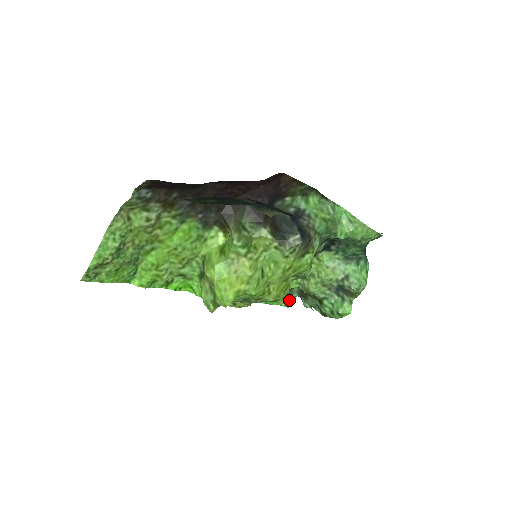
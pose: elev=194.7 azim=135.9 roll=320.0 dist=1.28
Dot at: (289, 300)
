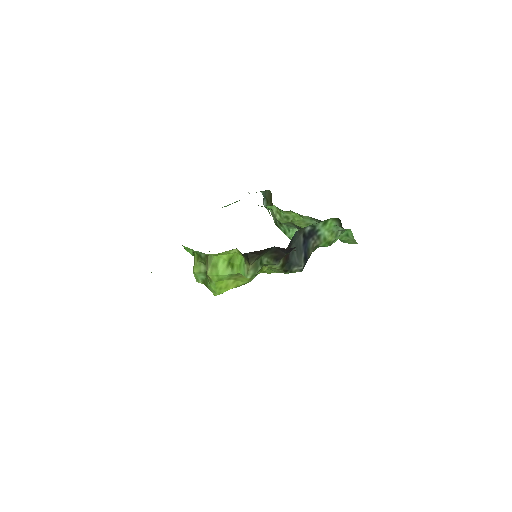
Dot at: occluded
